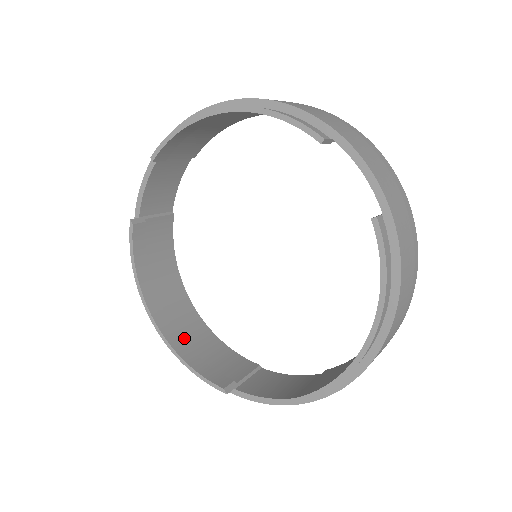
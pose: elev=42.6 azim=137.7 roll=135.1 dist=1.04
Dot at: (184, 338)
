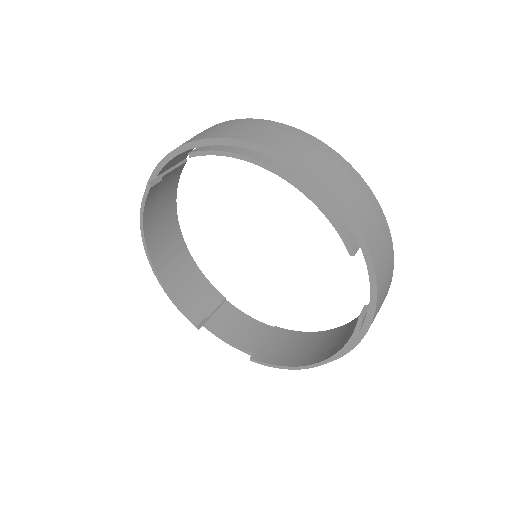
Dot at: (171, 270)
